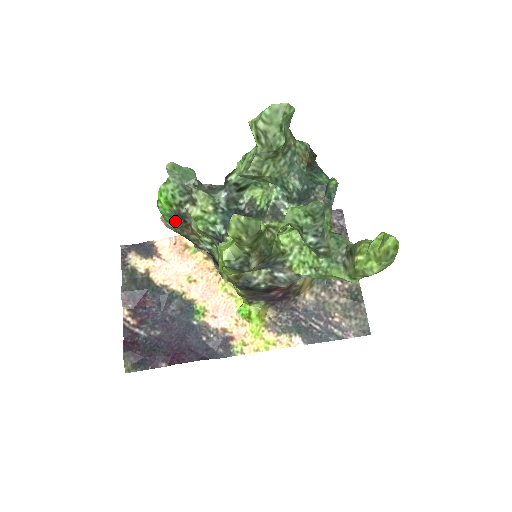
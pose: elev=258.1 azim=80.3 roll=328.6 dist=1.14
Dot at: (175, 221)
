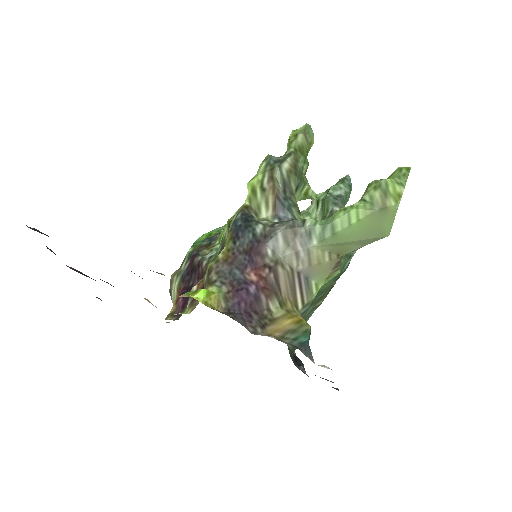
Dot at: (201, 244)
